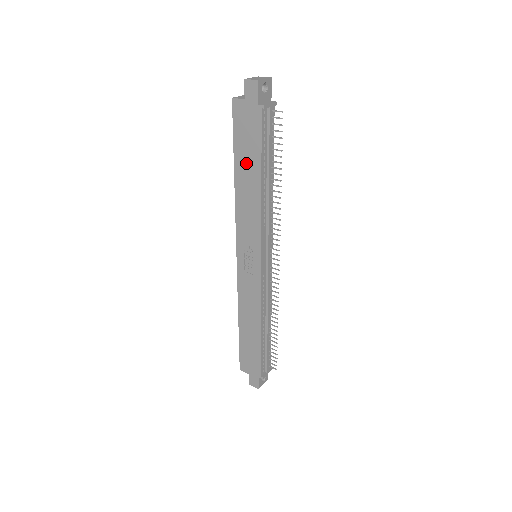
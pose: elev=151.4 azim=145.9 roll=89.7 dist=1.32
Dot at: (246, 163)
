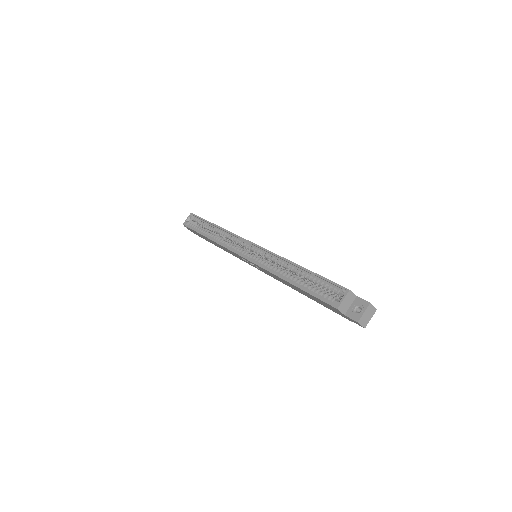
Dot at: (305, 293)
